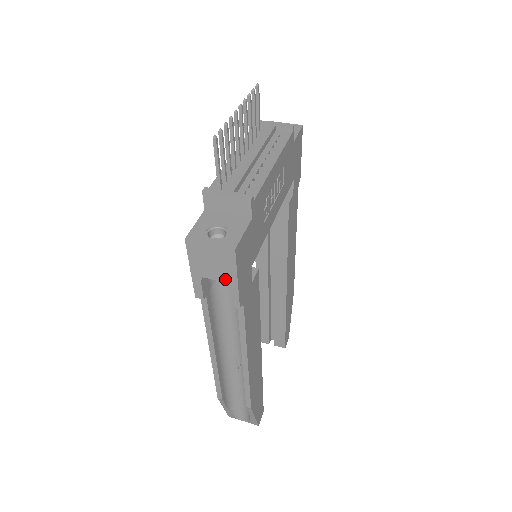
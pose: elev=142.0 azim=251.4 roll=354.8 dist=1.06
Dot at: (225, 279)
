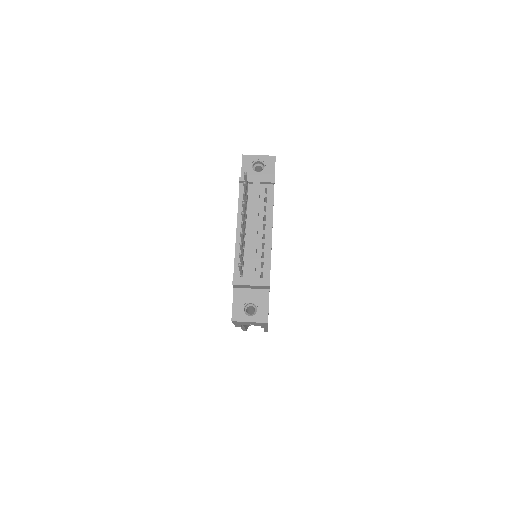
Dot at: (259, 325)
